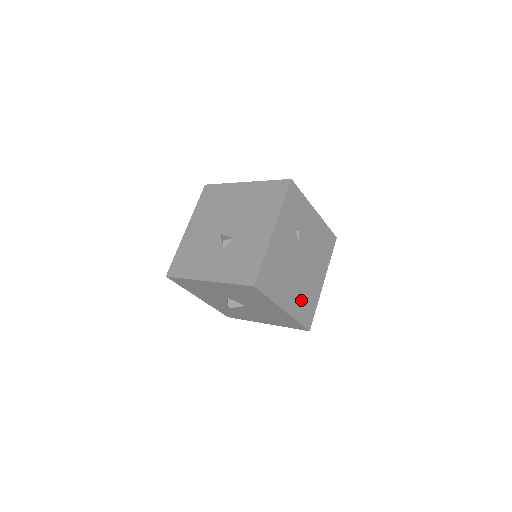
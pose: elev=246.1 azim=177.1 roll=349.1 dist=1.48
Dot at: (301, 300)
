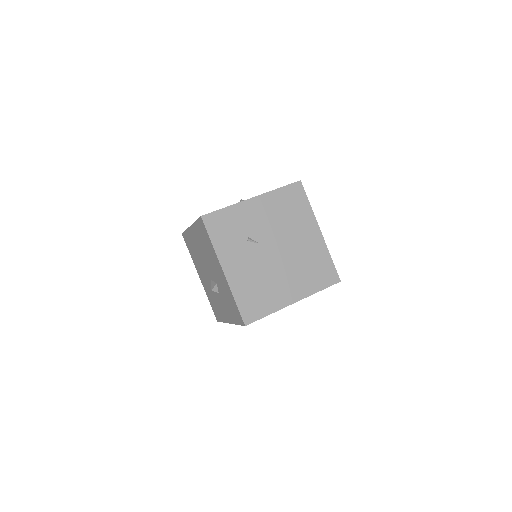
Dot at: (306, 274)
